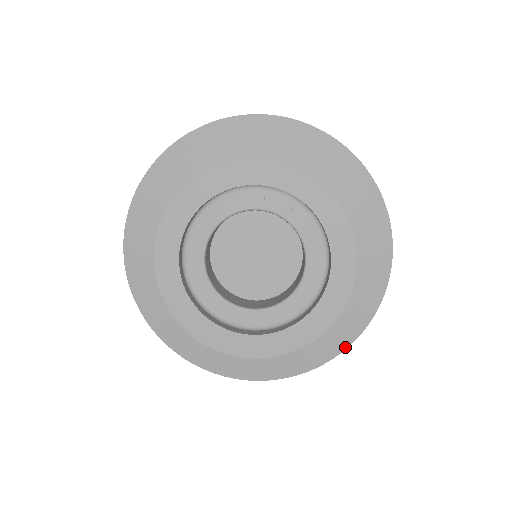
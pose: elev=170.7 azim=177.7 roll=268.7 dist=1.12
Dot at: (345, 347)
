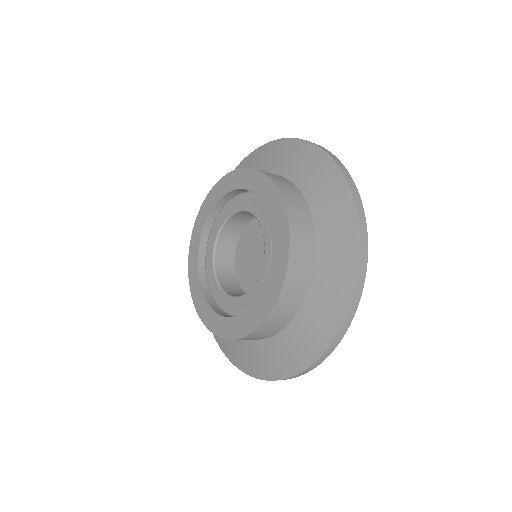
Dot at: (347, 308)
